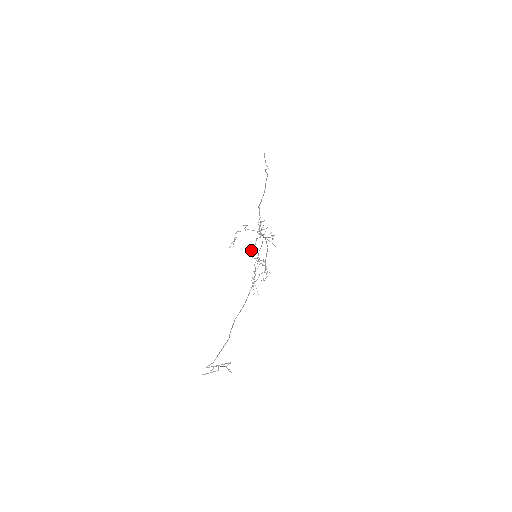
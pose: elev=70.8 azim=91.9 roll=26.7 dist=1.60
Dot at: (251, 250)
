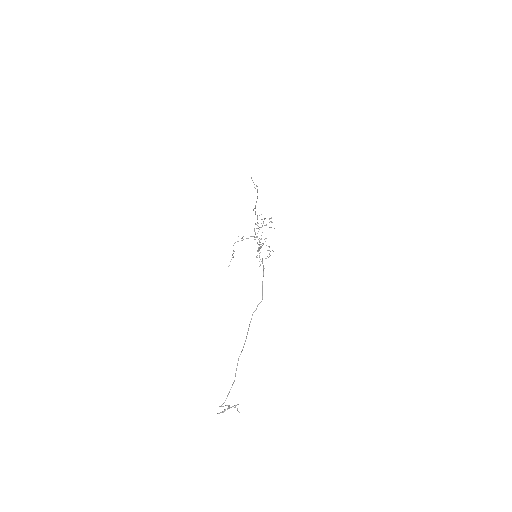
Dot at: (252, 236)
